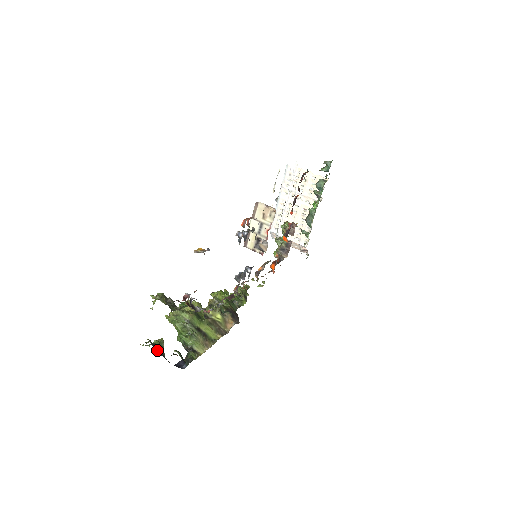
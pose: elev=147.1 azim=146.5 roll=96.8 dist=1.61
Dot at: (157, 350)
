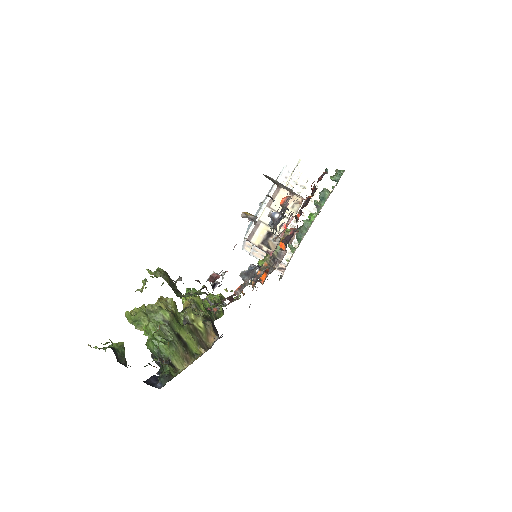
Dot at: (117, 357)
